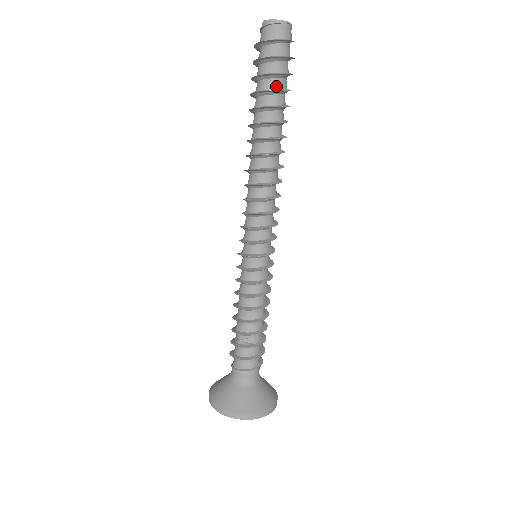
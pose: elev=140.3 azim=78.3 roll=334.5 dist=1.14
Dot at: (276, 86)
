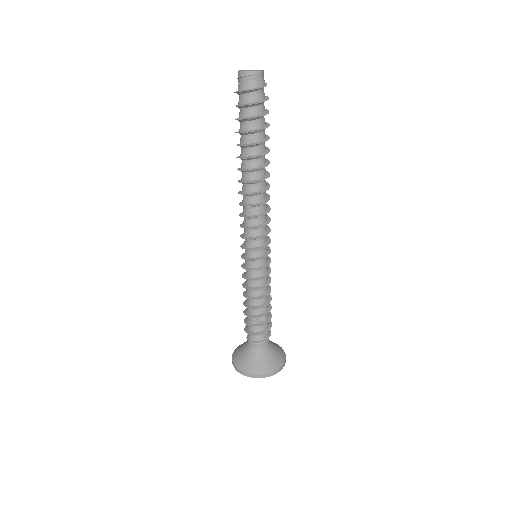
Dot at: (259, 125)
